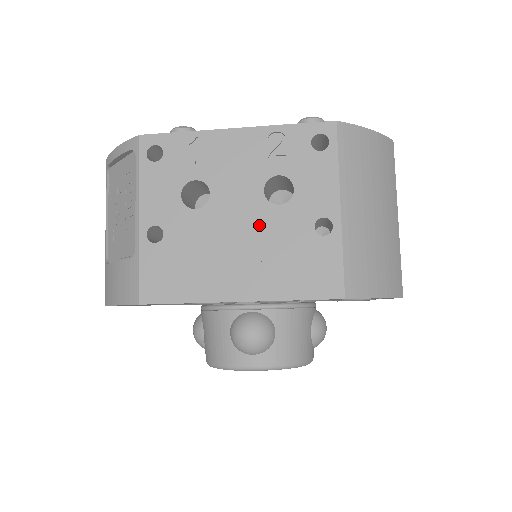
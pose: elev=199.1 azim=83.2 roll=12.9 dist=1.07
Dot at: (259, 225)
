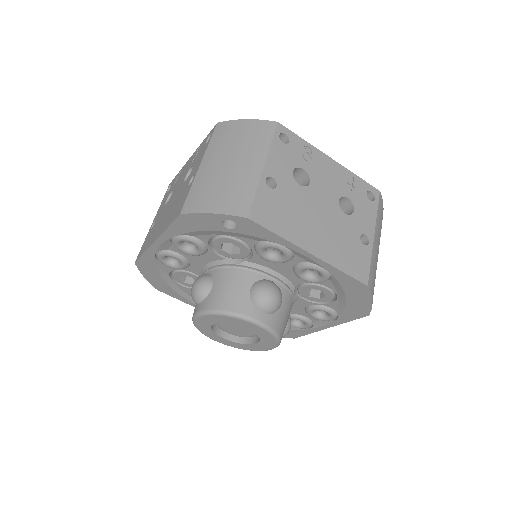
Dot at: (176, 197)
